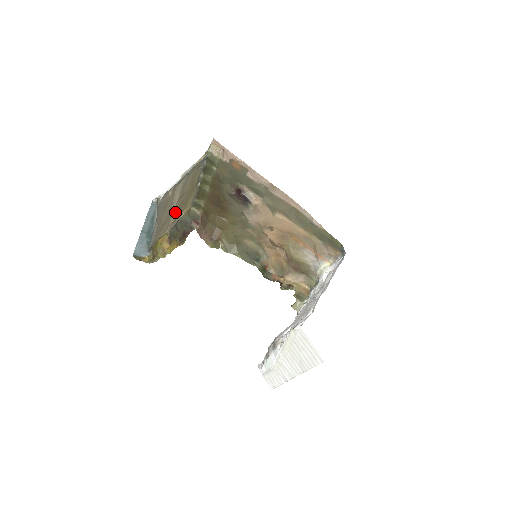
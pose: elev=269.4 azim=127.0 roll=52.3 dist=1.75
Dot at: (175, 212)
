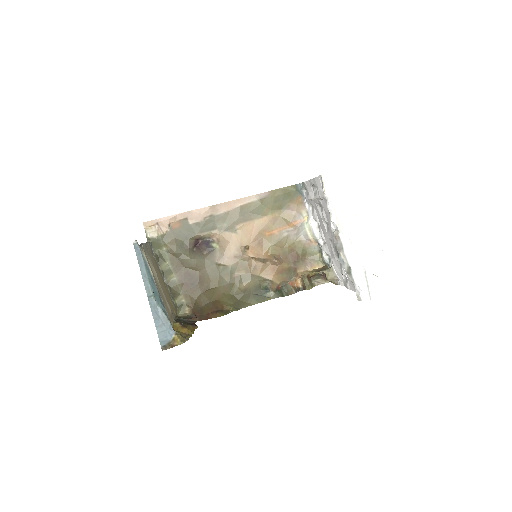
Dot at: (165, 296)
